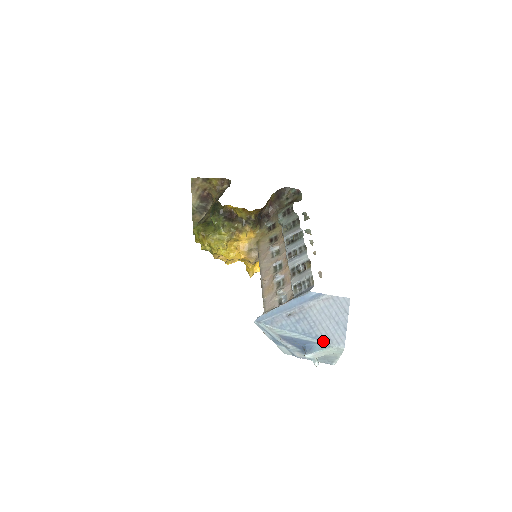
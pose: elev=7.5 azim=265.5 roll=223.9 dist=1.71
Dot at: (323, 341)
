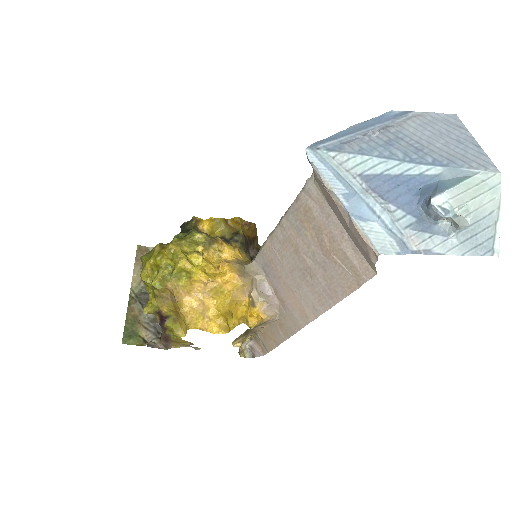
Dot at: (452, 166)
